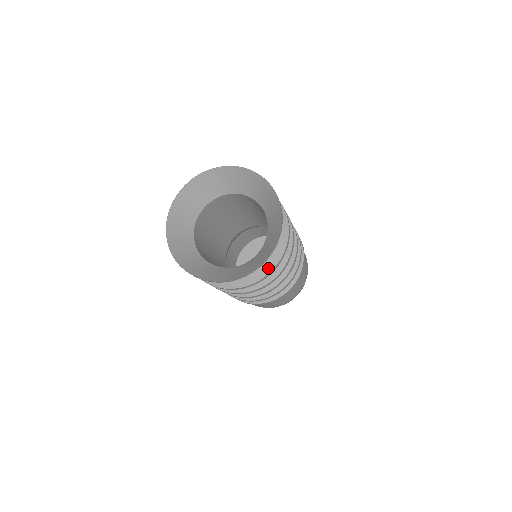
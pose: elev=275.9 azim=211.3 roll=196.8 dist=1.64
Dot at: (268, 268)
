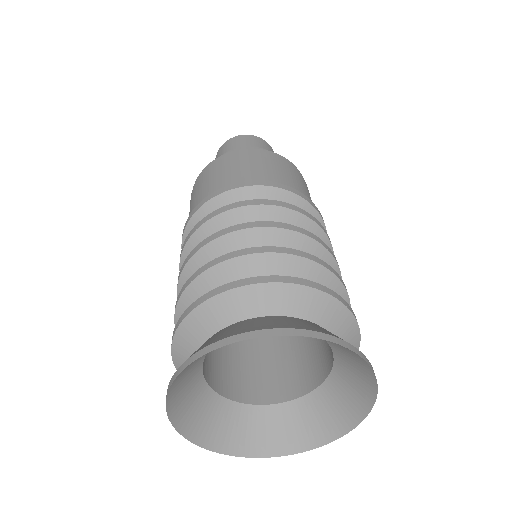
Dot at: occluded
